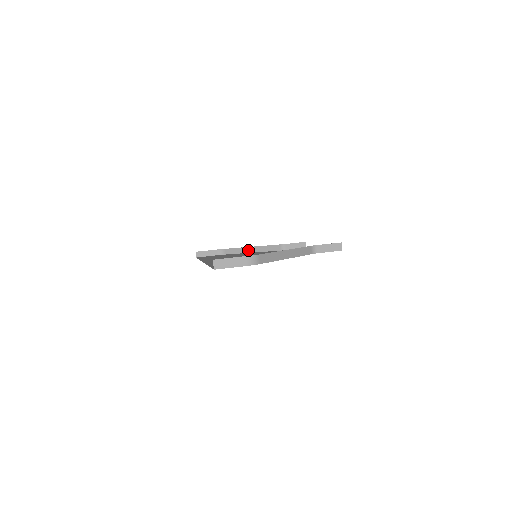
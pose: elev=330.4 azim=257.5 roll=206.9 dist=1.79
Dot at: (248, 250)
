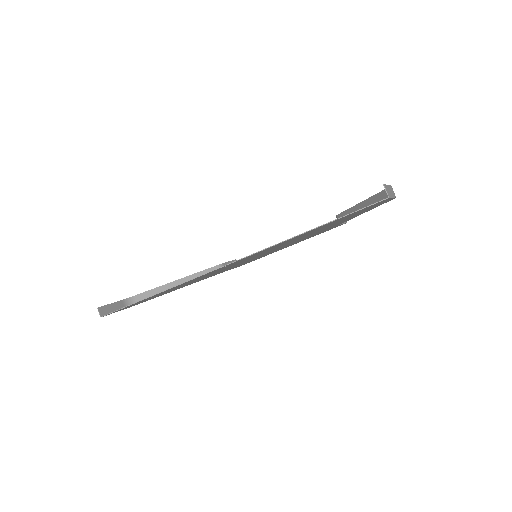
Dot at: occluded
